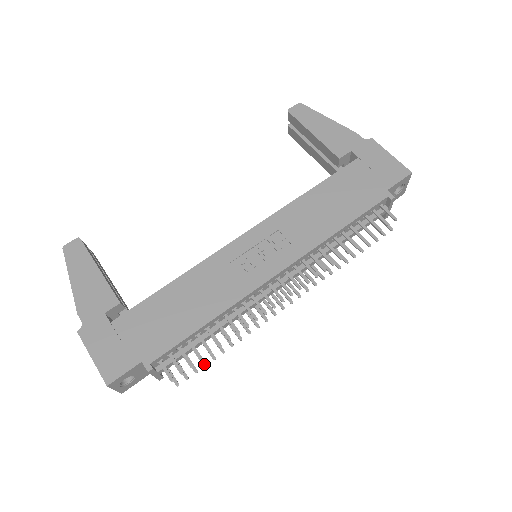
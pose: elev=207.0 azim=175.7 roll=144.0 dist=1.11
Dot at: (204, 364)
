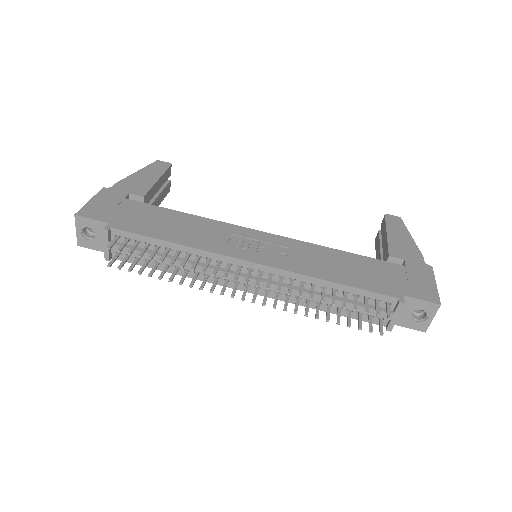
Dot at: (139, 272)
